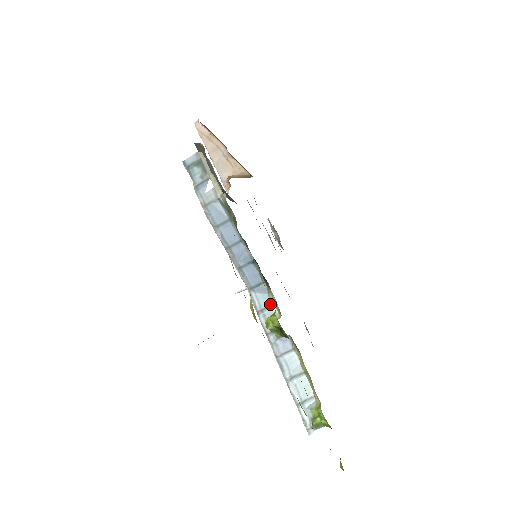
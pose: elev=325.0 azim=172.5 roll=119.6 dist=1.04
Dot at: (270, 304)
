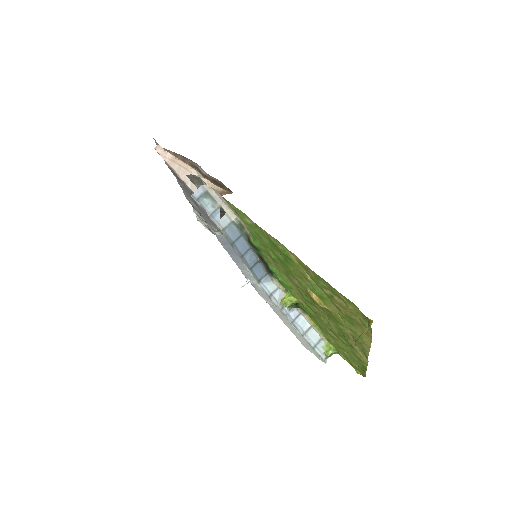
Dot at: (276, 288)
